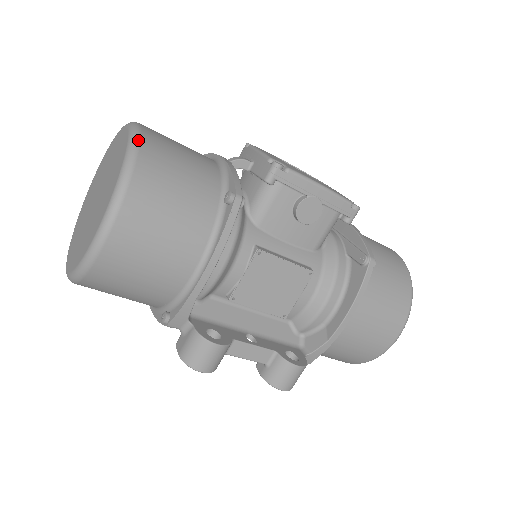
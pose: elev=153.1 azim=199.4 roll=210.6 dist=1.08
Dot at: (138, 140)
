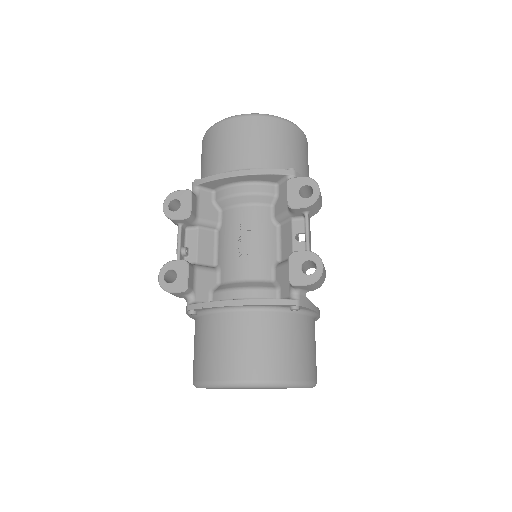
Dot at: occluded
